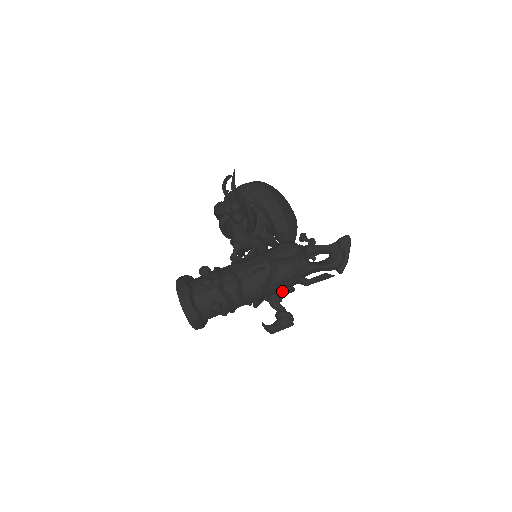
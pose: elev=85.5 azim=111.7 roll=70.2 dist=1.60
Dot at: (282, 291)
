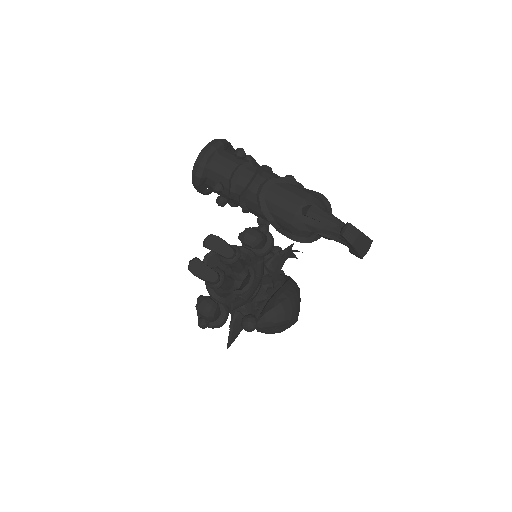
Dot at: (232, 292)
